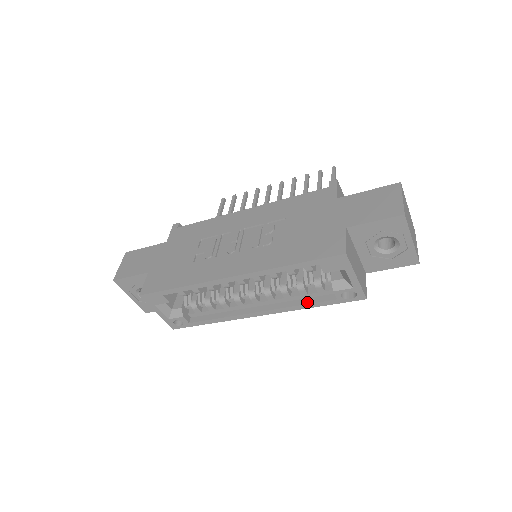
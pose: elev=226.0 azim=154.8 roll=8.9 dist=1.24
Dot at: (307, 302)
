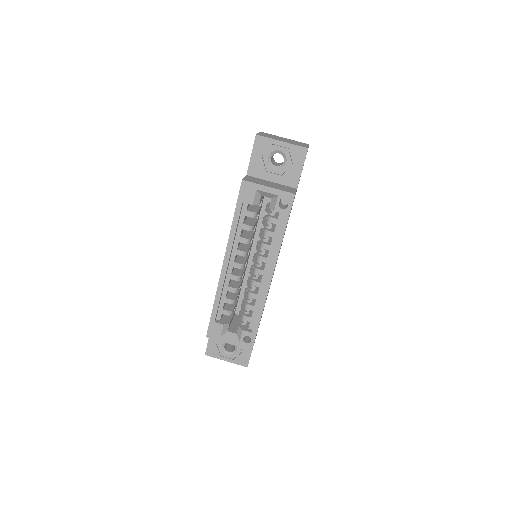
Dot at: (277, 237)
